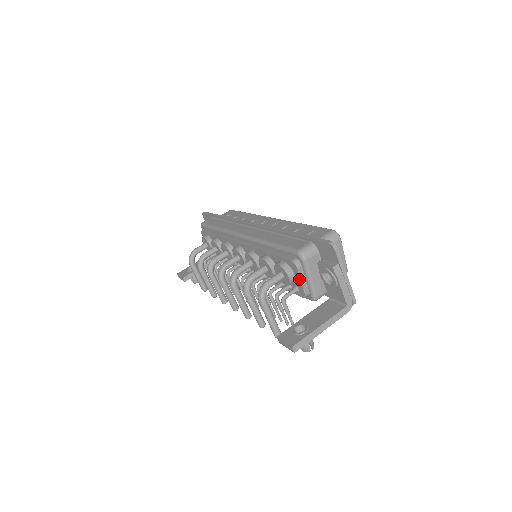
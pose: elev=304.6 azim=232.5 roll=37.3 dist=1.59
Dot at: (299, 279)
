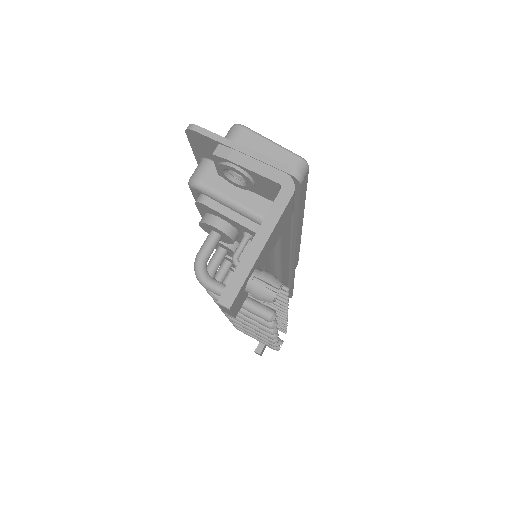
Dot at: (224, 217)
